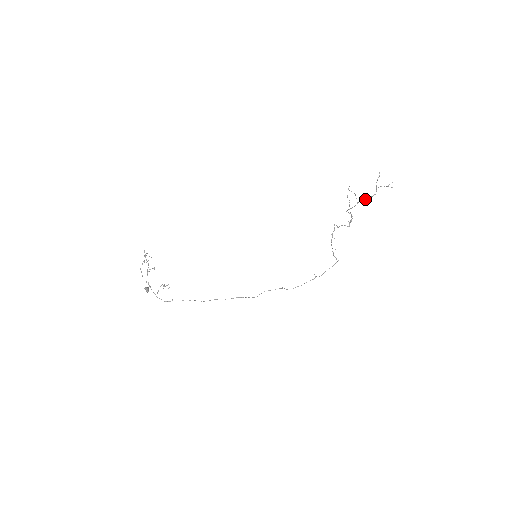
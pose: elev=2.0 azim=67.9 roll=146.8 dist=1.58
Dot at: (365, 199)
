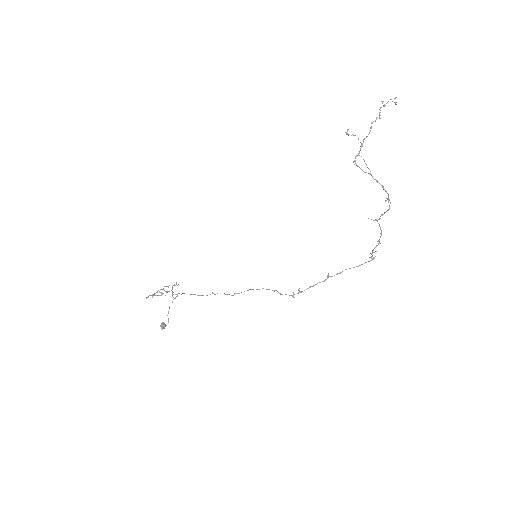
Dot at: (368, 134)
